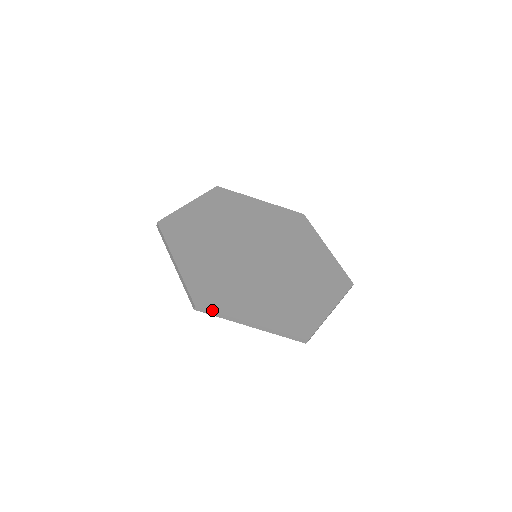
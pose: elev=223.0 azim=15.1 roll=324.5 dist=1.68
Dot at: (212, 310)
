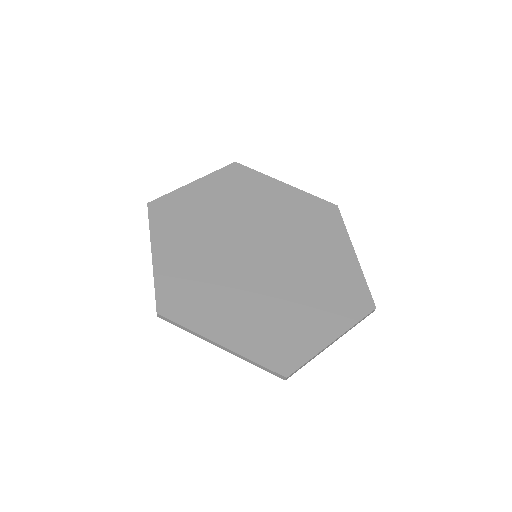
Dot at: (176, 321)
